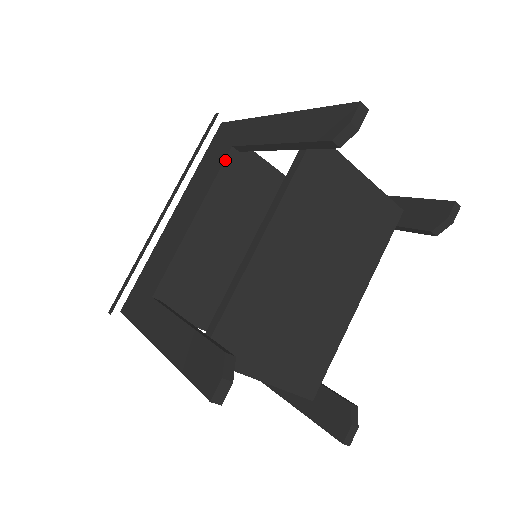
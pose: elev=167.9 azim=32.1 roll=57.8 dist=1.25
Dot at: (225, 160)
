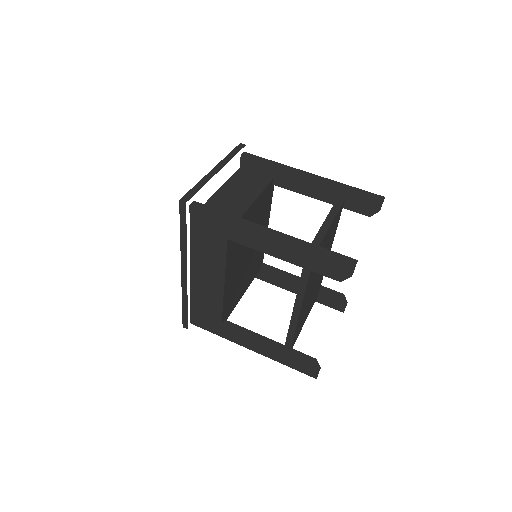
Dot at: (227, 248)
